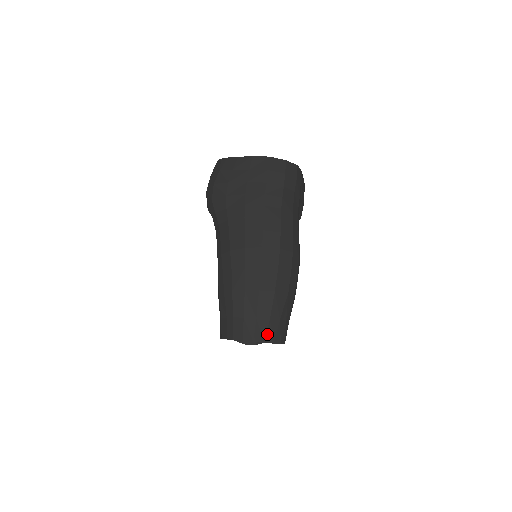
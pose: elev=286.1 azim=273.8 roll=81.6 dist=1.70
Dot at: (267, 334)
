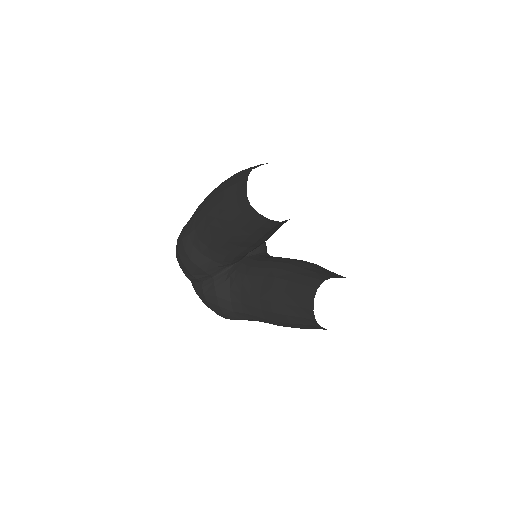
Dot at: (267, 163)
